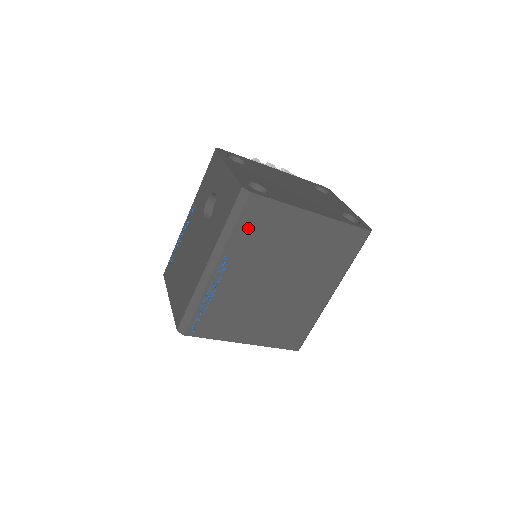
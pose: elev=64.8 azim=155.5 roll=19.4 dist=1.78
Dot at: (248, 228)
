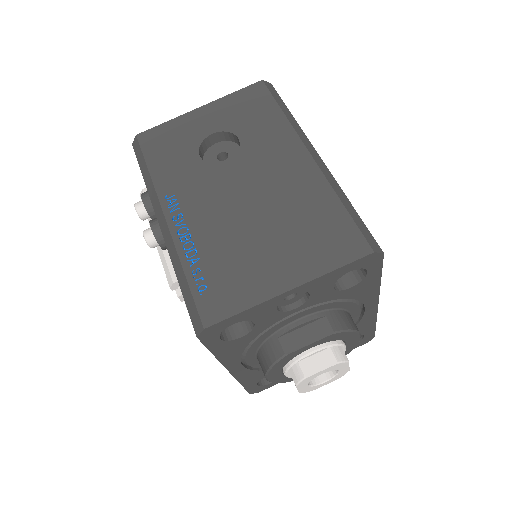
Dot at: occluded
